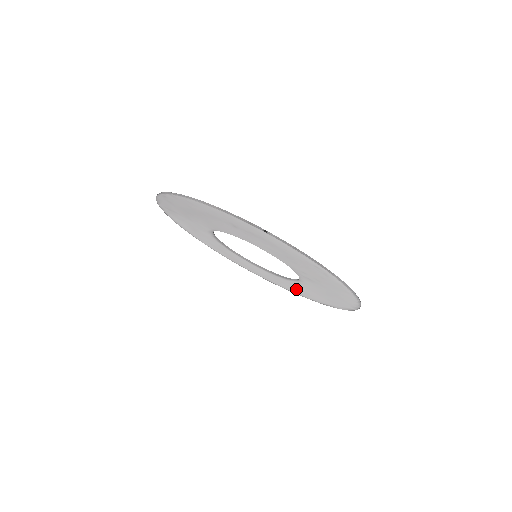
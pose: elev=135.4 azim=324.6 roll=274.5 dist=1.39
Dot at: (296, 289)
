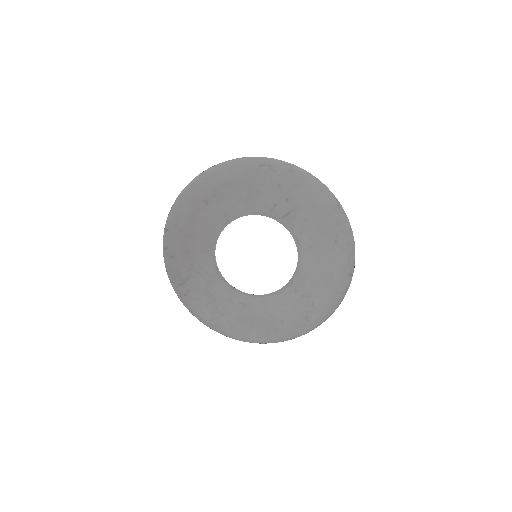
Dot at: (321, 285)
